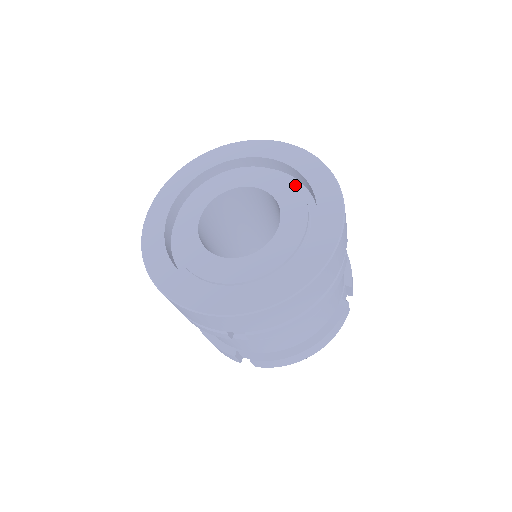
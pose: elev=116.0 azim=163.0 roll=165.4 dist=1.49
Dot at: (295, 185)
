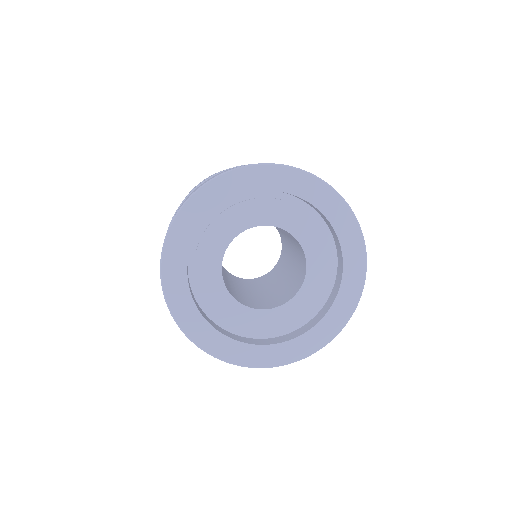
Dot at: (321, 230)
